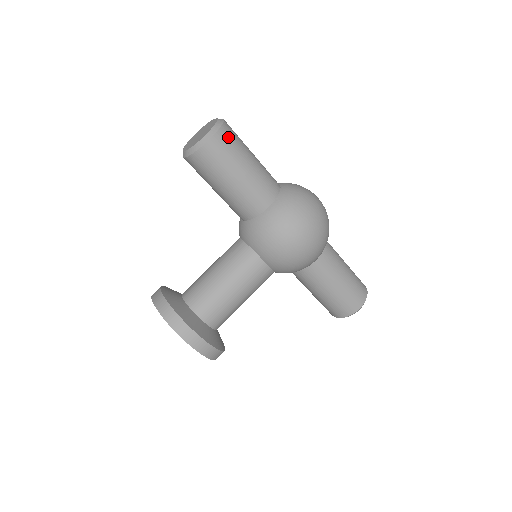
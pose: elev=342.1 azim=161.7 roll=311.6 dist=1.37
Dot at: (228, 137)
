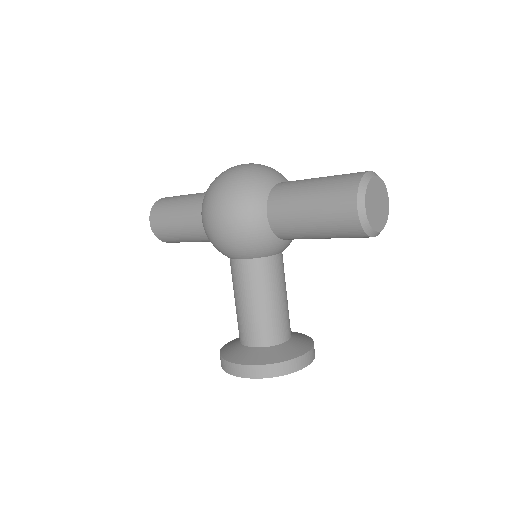
Dot at: (158, 208)
